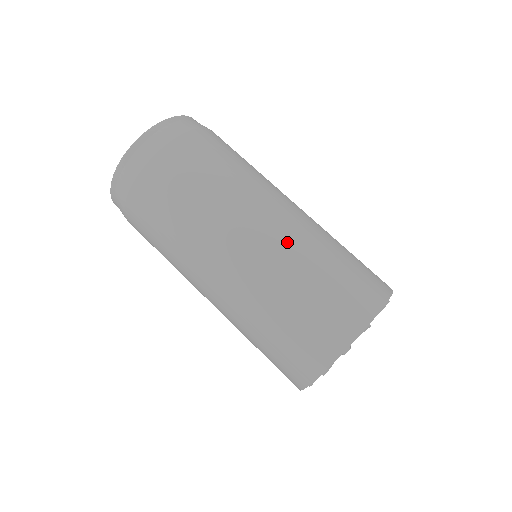
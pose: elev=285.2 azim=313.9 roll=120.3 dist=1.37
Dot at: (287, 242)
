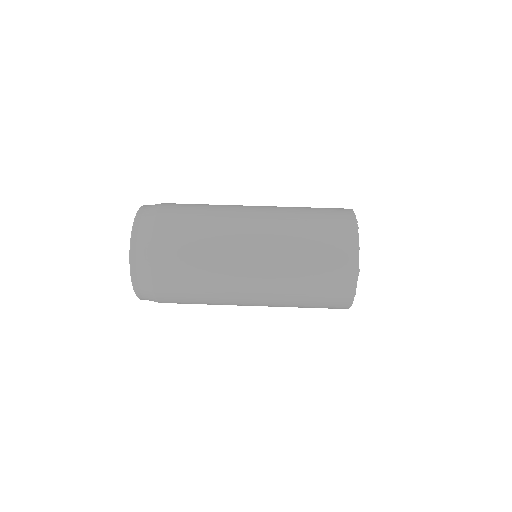
Dot at: (275, 241)
